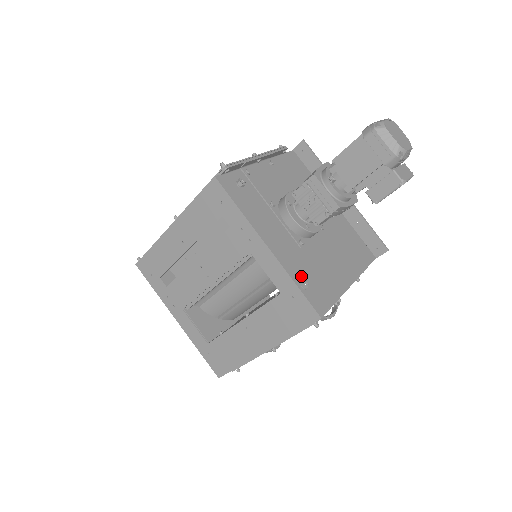
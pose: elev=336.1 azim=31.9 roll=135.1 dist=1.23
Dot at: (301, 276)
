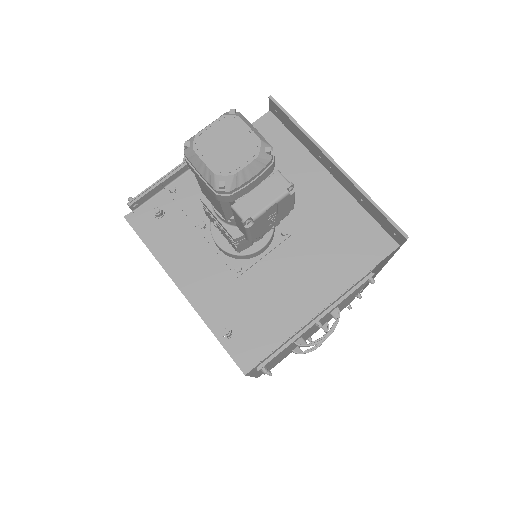
Dot at: (226, 320)
